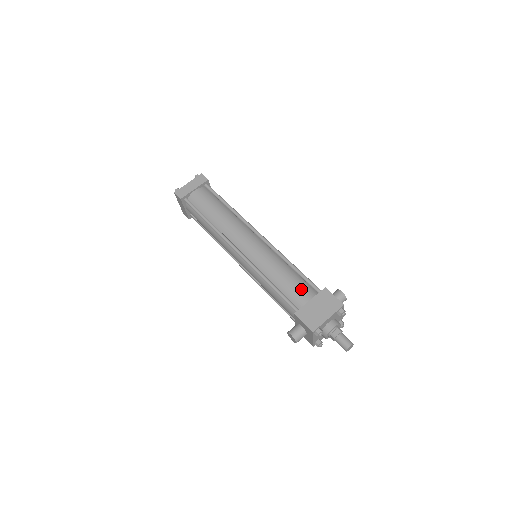
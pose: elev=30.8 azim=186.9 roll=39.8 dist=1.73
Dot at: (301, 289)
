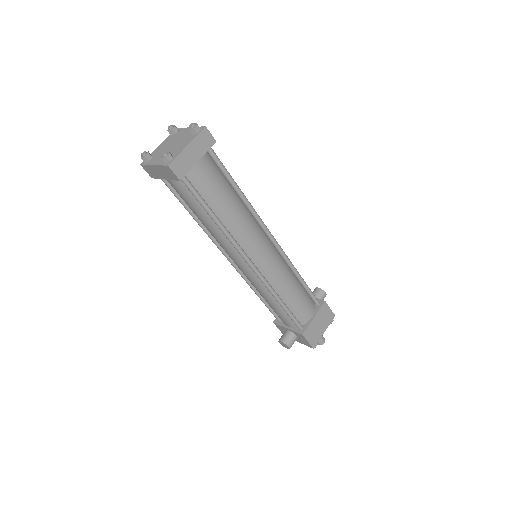
Dot at: (307, 305)
